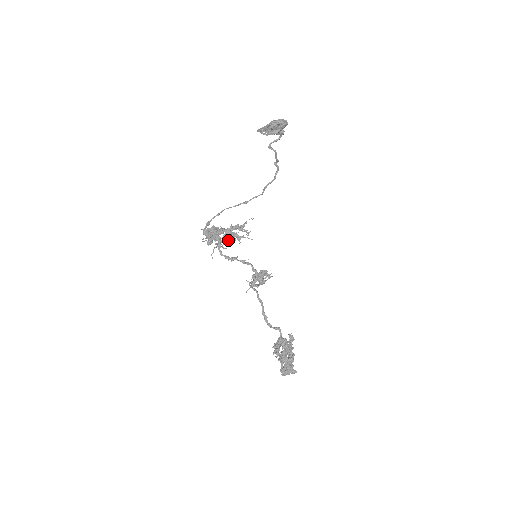
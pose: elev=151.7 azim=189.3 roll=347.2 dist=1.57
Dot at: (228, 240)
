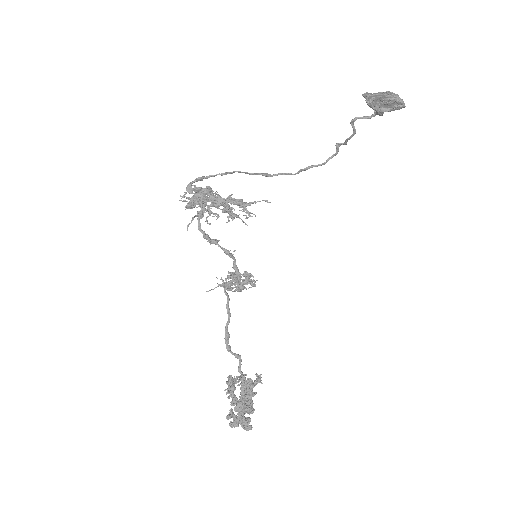
Dot at: occluded
